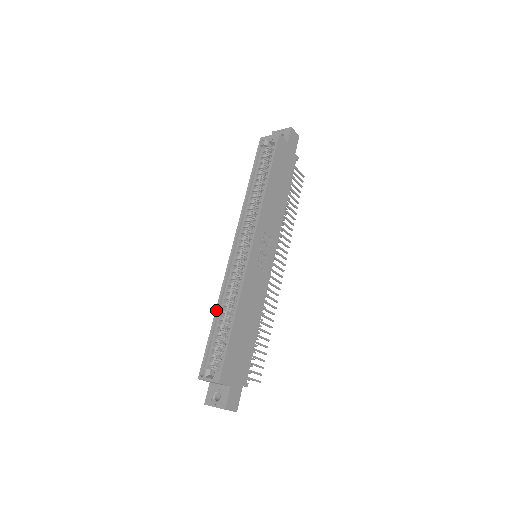
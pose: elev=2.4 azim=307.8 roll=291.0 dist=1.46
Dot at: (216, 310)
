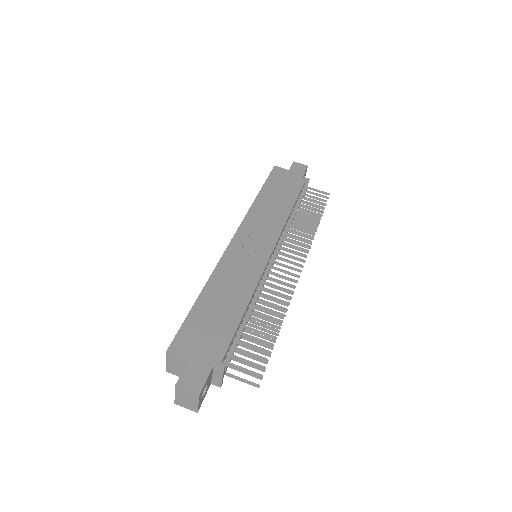
Dot at: occluded
